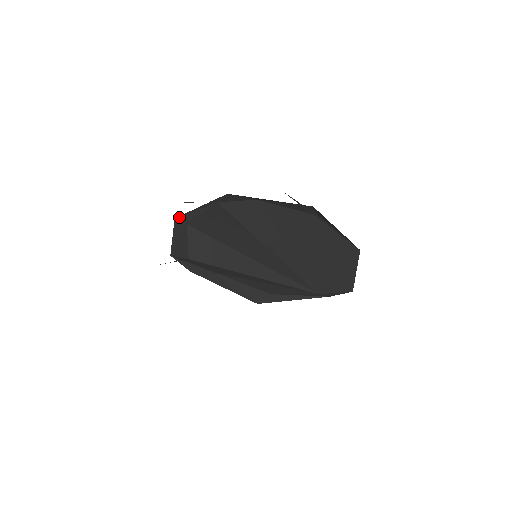
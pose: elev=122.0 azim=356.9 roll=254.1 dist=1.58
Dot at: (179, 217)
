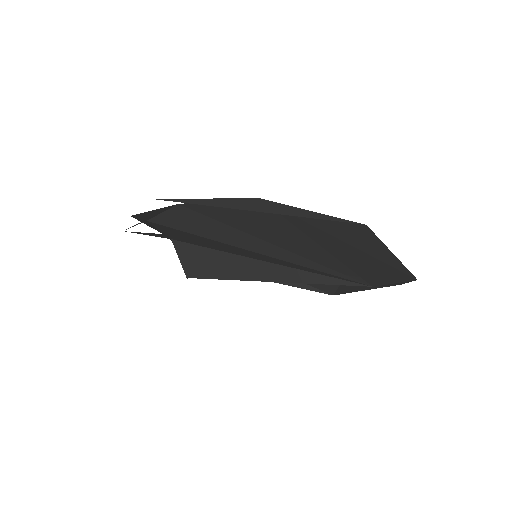
Dot at: (162, 233)
